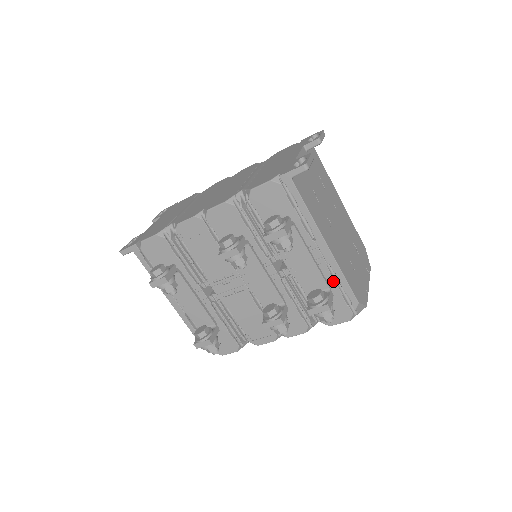
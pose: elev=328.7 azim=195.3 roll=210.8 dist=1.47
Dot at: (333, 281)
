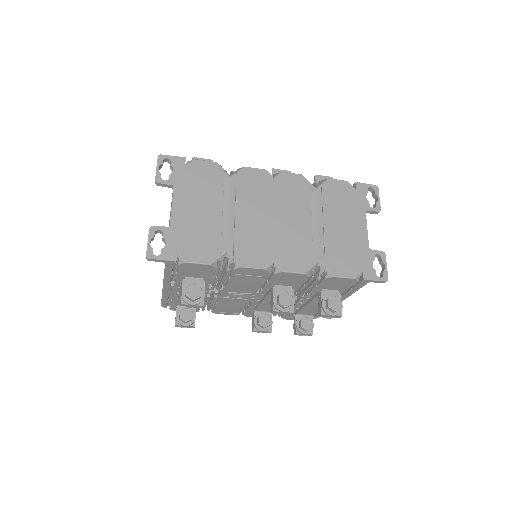
Dot at: occluded
